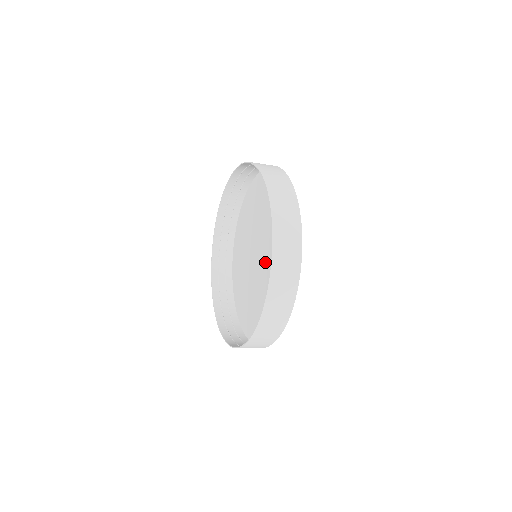
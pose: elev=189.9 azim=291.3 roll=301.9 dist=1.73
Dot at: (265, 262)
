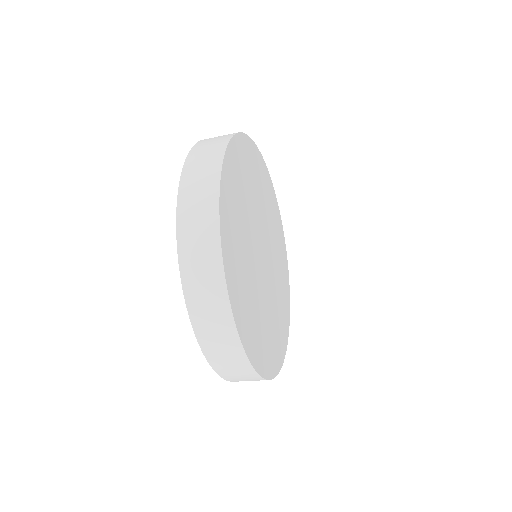
Dot at: (260, 273)
